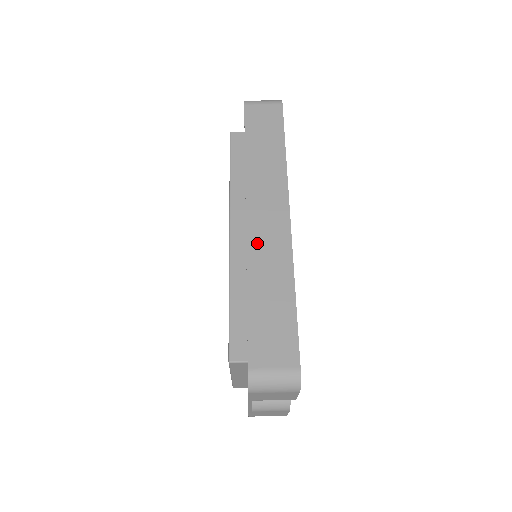
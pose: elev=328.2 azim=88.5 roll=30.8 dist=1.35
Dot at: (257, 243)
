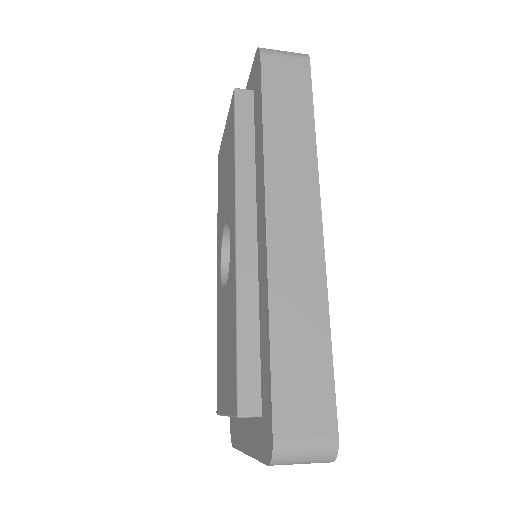
Dot at: (281, 259)
